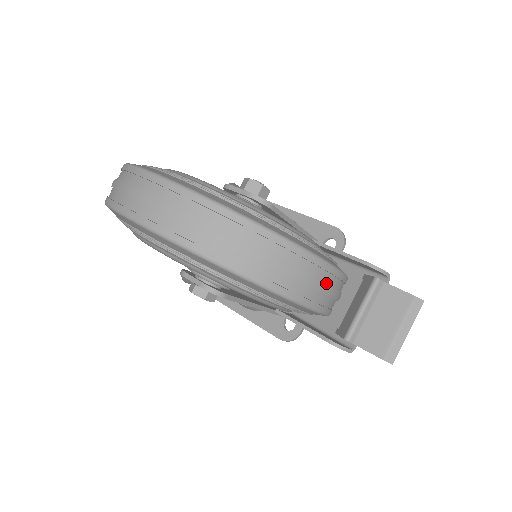
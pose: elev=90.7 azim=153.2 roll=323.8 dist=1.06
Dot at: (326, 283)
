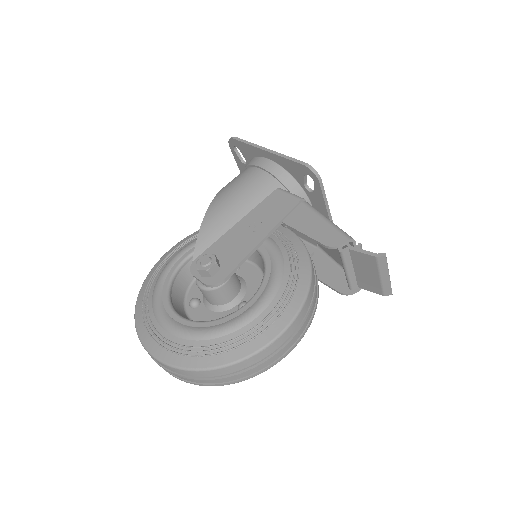
Dot at: (283, 343)
